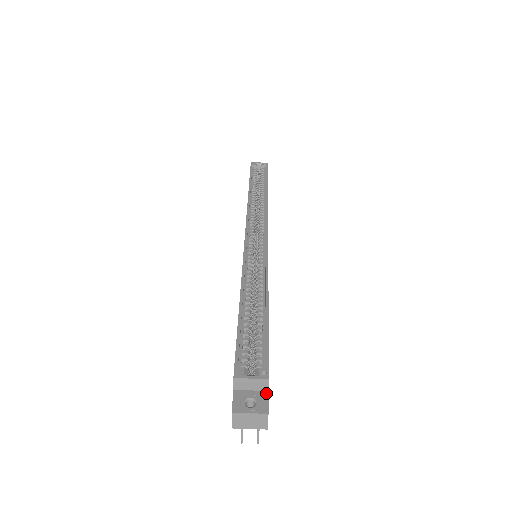
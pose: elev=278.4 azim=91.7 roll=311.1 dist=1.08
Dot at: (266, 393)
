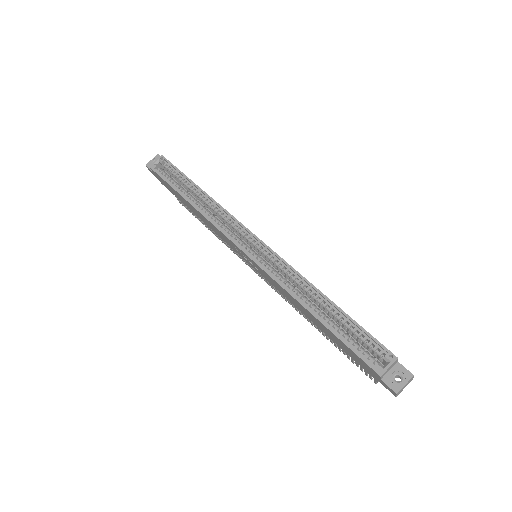
Dot at: (398, 364)
